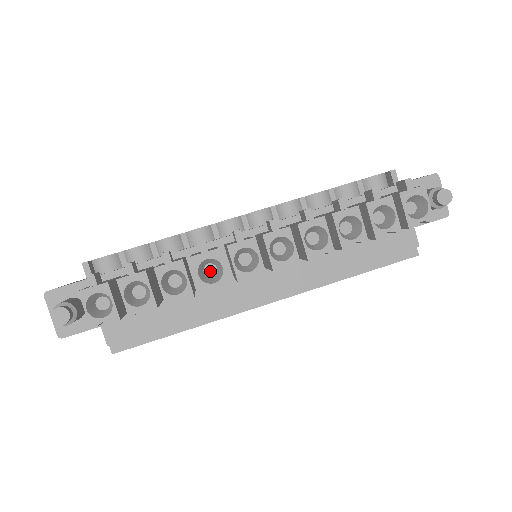
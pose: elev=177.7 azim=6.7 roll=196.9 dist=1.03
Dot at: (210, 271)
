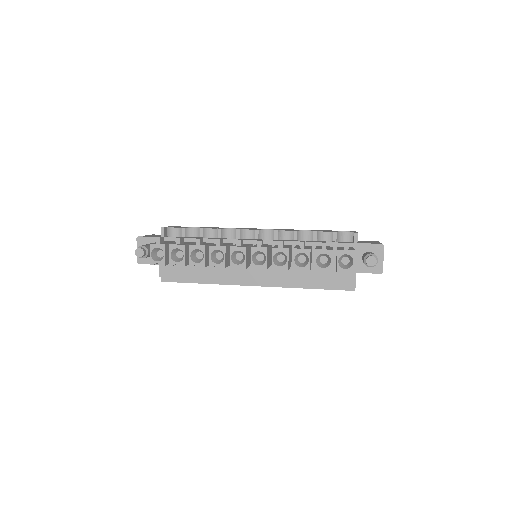
Dot at: (219, 256)
